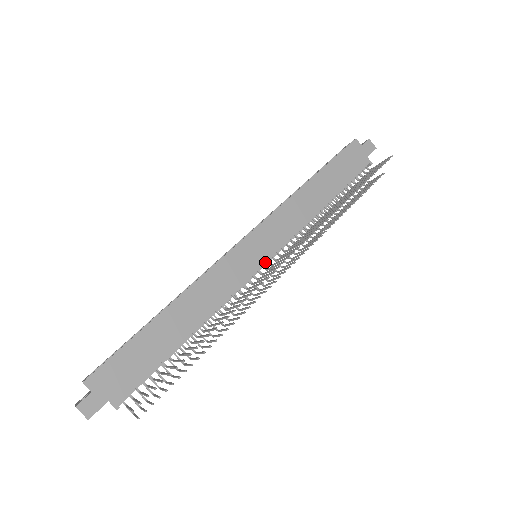
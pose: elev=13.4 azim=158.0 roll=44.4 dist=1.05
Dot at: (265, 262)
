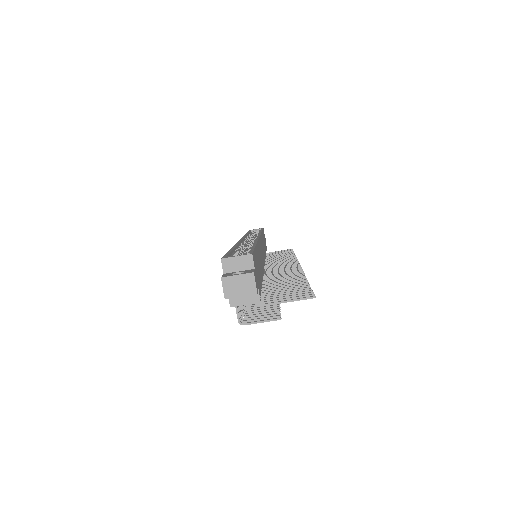
Dot at: occluded
